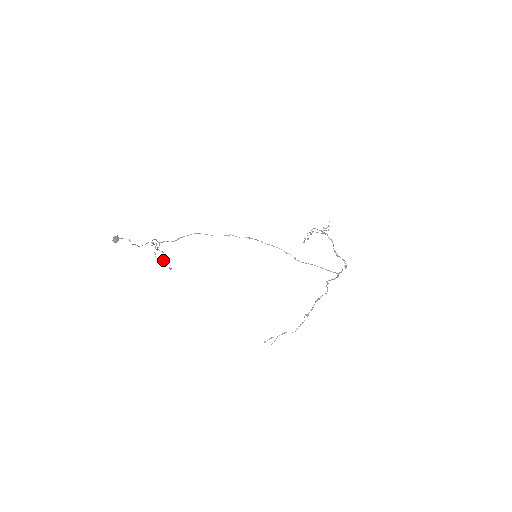
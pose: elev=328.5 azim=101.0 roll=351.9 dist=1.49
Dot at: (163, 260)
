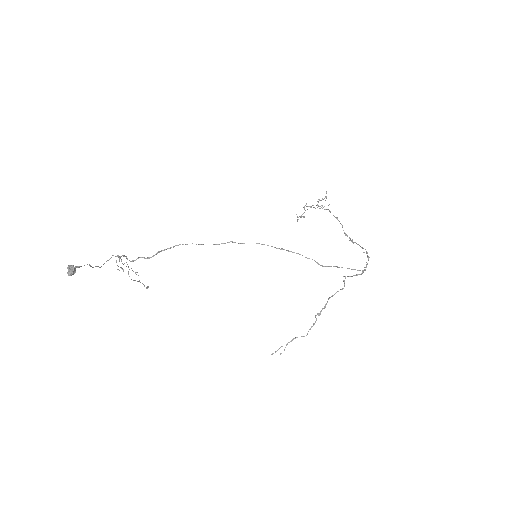
Dot at: (138, 281)
